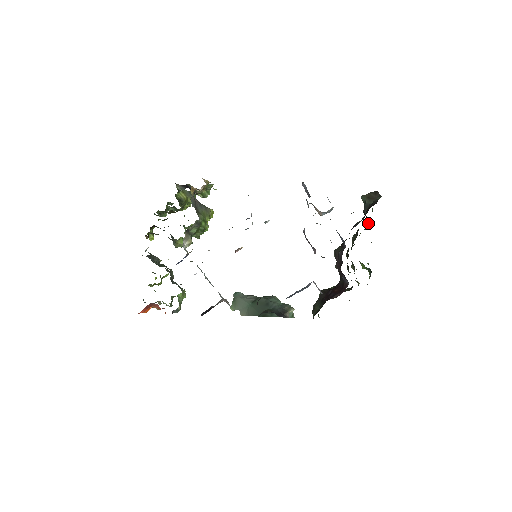
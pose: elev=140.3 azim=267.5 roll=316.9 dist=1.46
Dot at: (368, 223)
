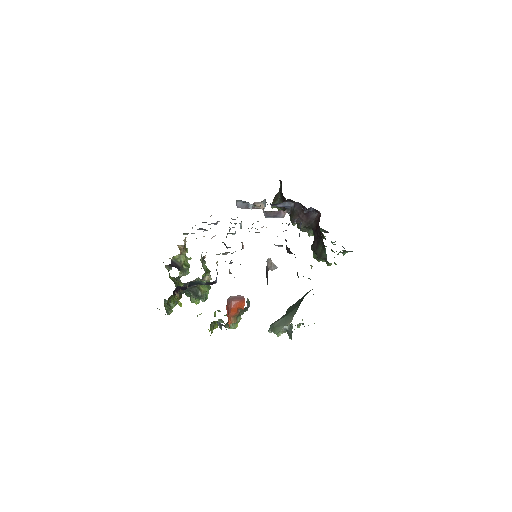
Dot at: occluded
